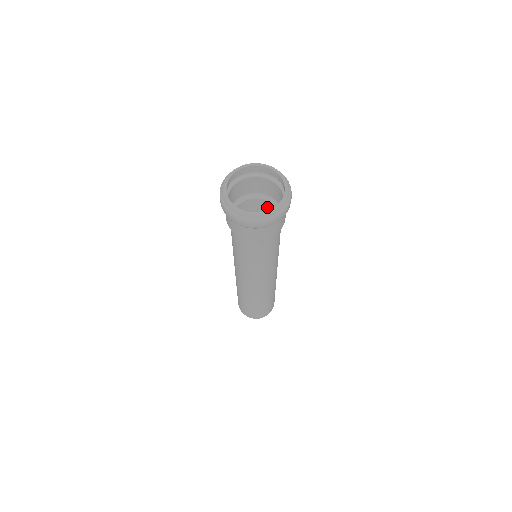
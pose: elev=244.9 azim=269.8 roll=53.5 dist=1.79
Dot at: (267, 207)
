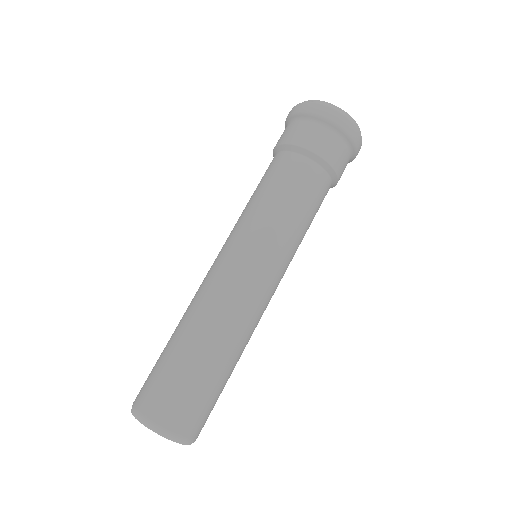
Dot at: occluded
